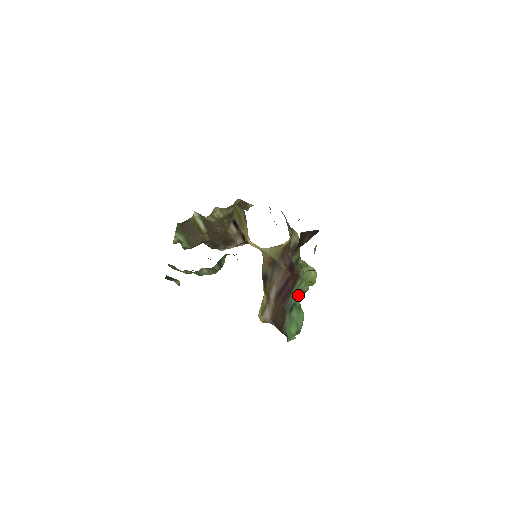
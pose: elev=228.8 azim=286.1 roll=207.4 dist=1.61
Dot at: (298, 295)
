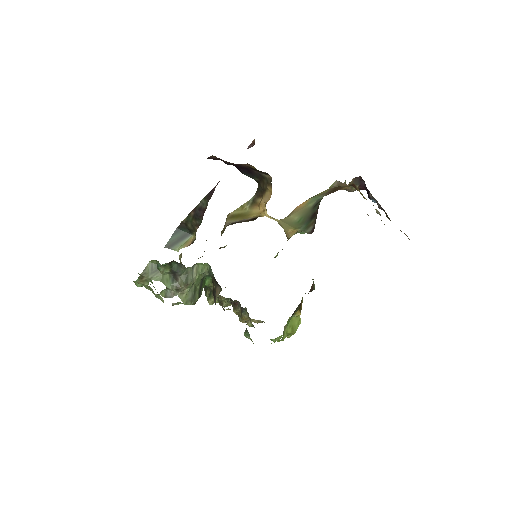
Dot at: occluded
